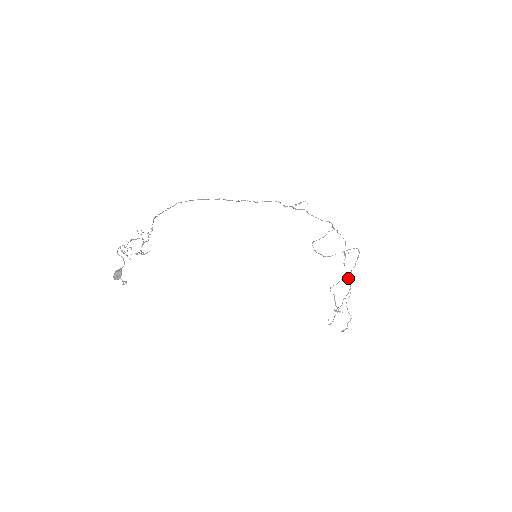
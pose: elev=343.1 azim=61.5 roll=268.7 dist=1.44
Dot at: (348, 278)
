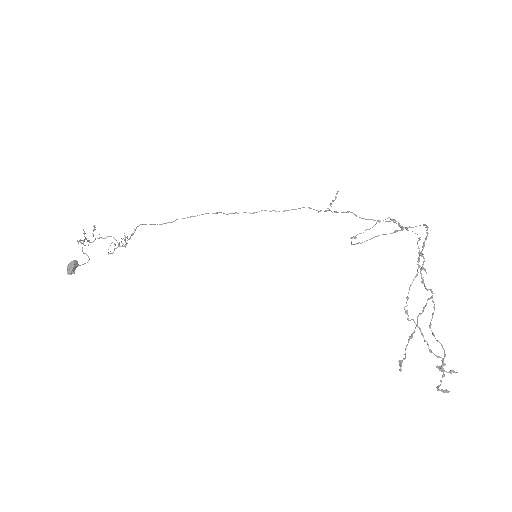
Dot at: occluded
